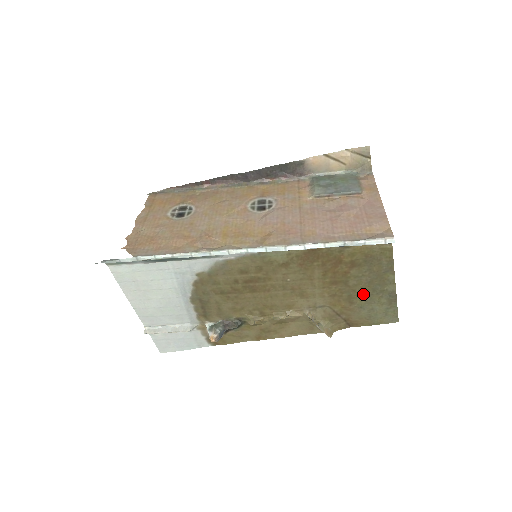
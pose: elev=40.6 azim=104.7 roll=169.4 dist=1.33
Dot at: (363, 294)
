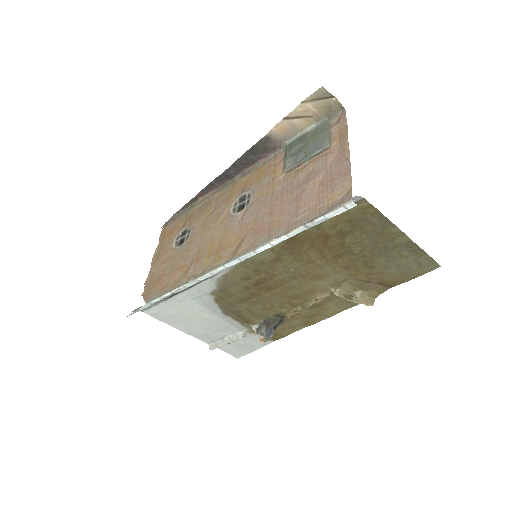
Dot at: (377, 256)
